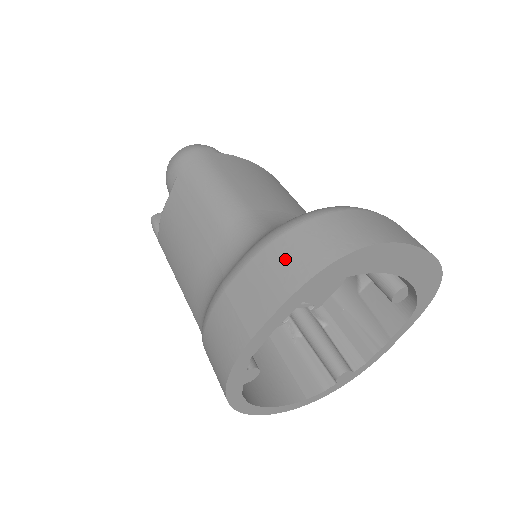
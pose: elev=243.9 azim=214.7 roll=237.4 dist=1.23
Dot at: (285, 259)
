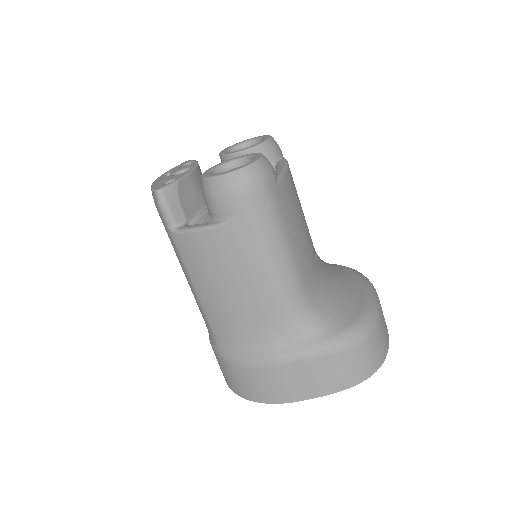
Dot at: (338, 370)
